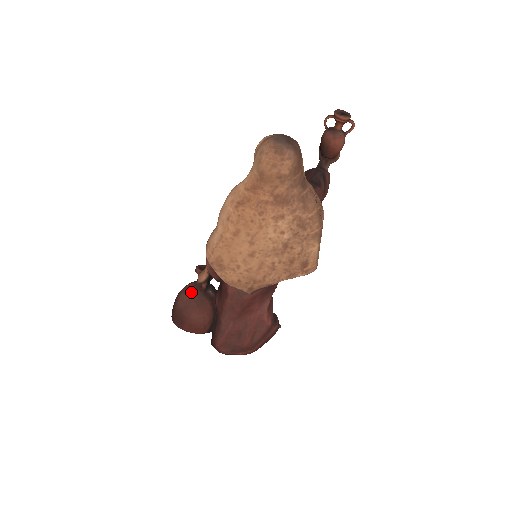
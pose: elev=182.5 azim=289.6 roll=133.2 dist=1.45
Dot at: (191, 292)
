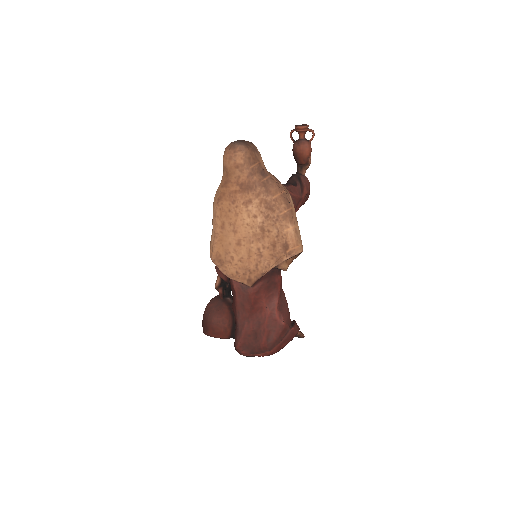
Dot at: (213, 300)
